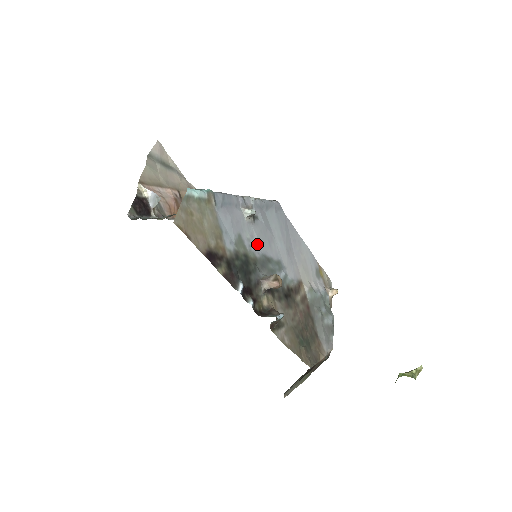
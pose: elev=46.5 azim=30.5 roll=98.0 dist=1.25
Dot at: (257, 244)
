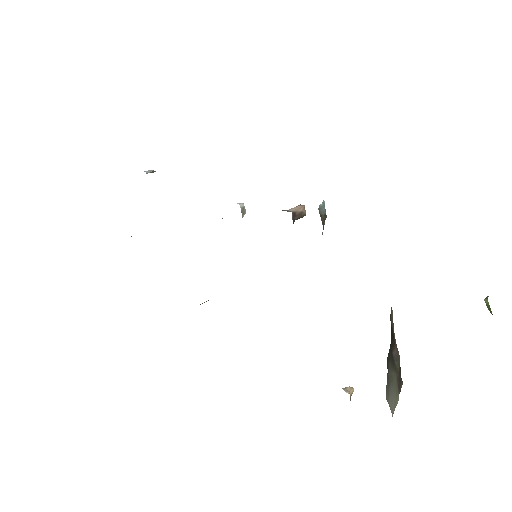
Dot at: occluded
